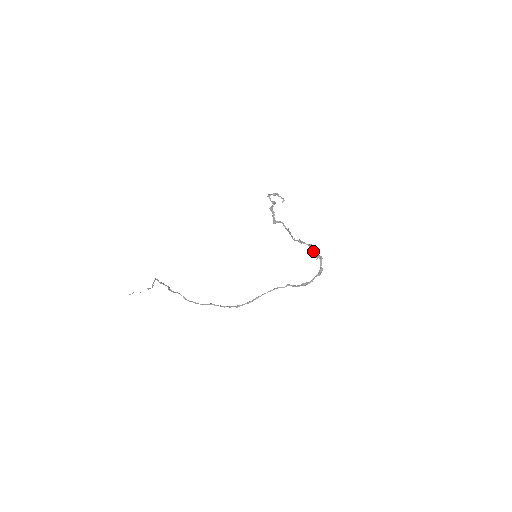
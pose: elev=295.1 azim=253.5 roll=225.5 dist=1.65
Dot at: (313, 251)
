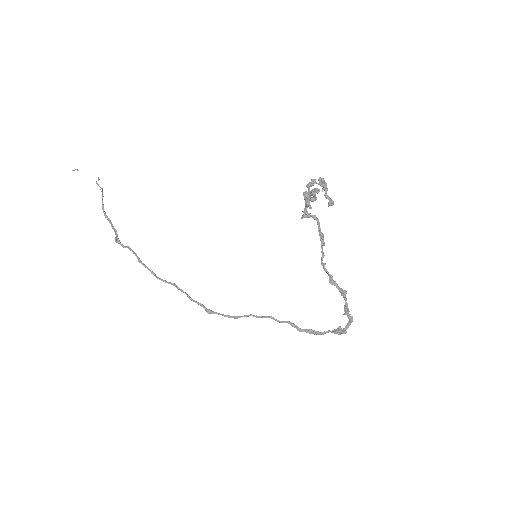
Dot at: occluded
